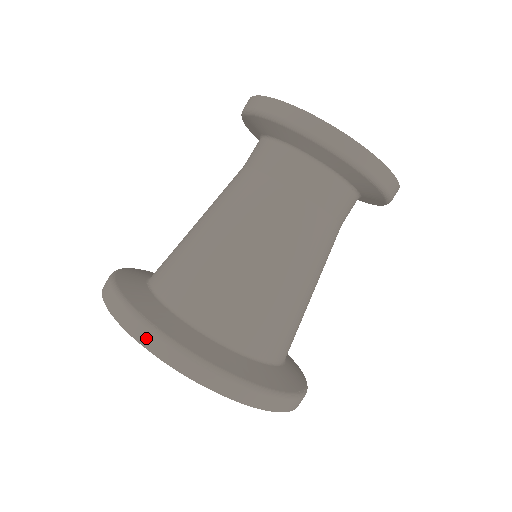
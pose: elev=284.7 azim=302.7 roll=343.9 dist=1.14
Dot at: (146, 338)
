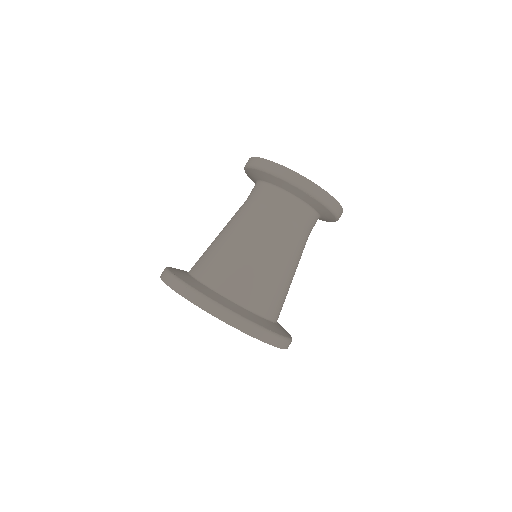
Dot at: (168, 280)
